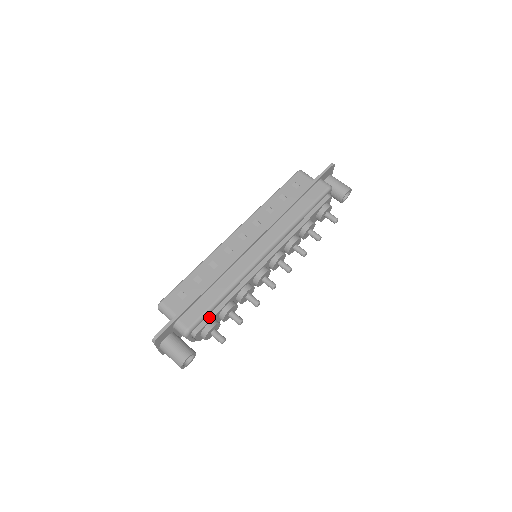
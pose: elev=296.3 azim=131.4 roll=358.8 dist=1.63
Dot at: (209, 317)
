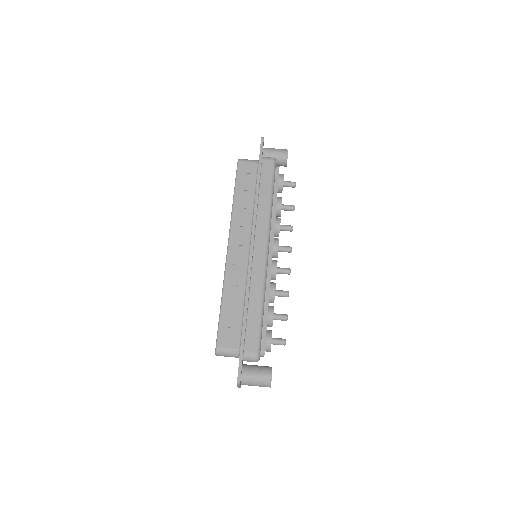
Dot at: (263, 332)
